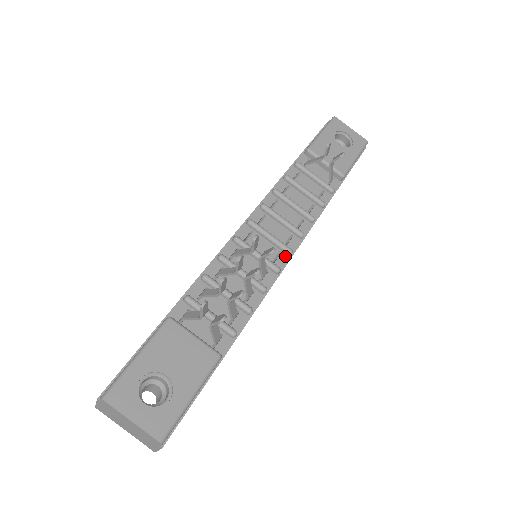
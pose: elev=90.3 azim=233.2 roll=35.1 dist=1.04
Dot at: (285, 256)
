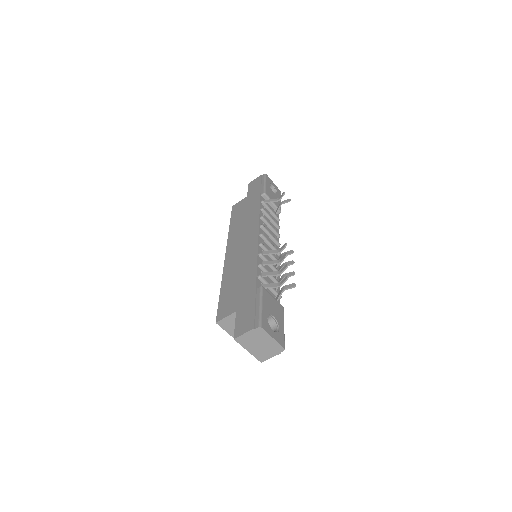
Dot at: (278, 256)
